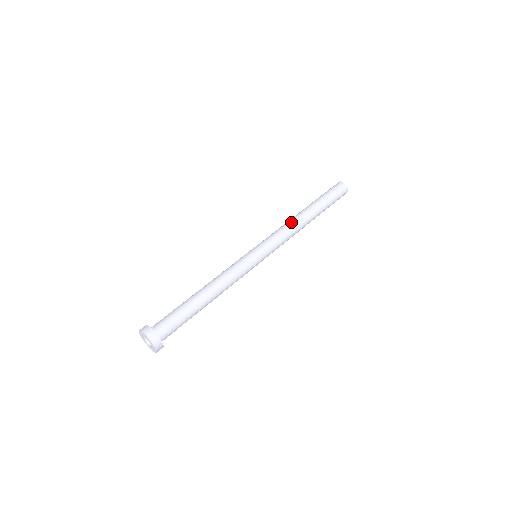
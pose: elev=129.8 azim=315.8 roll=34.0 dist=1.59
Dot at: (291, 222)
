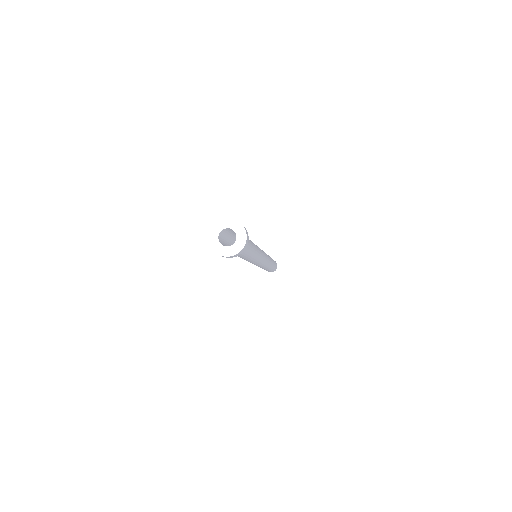
Dot at: occluded
